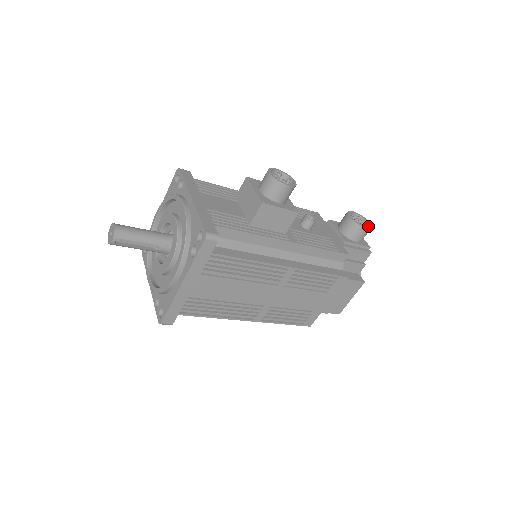
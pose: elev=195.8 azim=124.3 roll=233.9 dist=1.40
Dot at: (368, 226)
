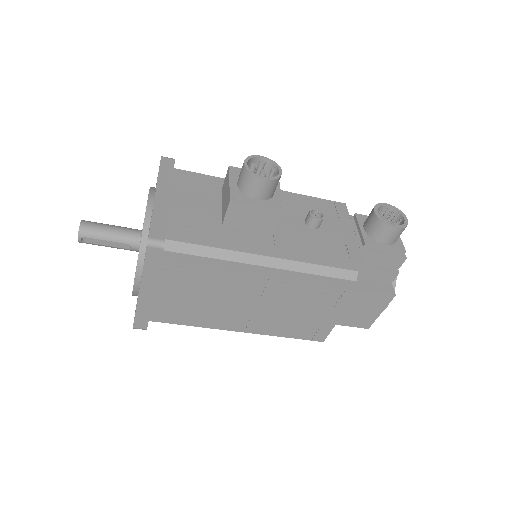
Dot at: (400, 225)
